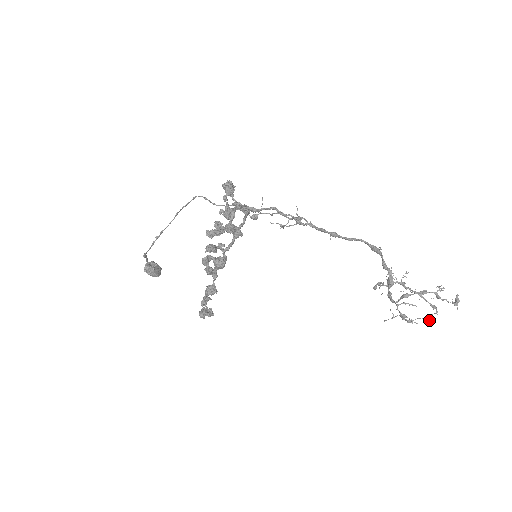
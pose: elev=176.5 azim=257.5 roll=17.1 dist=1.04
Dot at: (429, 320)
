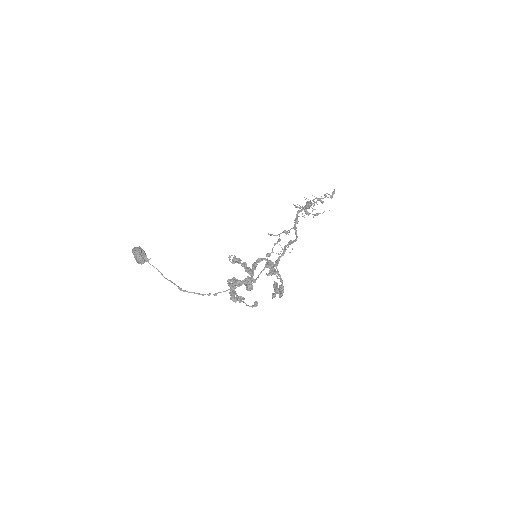
Dot at: (312, 195)
